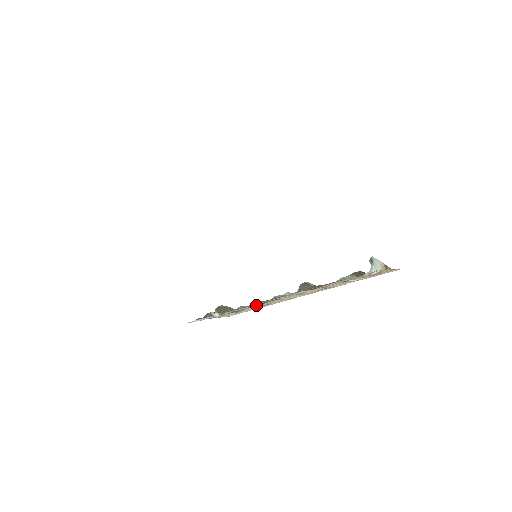
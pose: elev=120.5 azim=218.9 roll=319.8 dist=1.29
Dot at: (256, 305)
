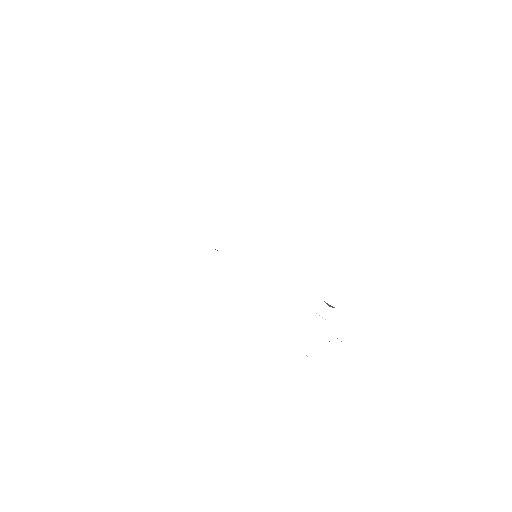
Dot at: occluded
